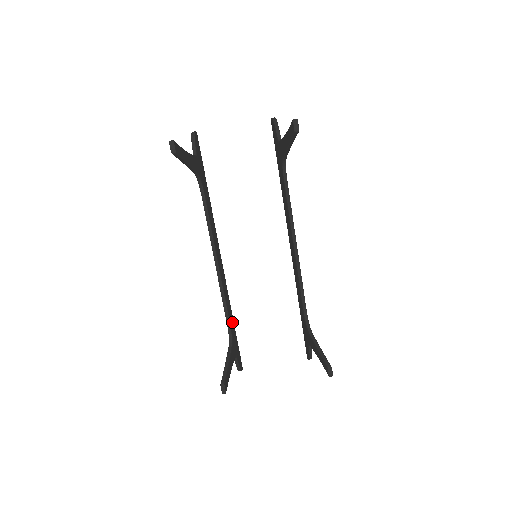
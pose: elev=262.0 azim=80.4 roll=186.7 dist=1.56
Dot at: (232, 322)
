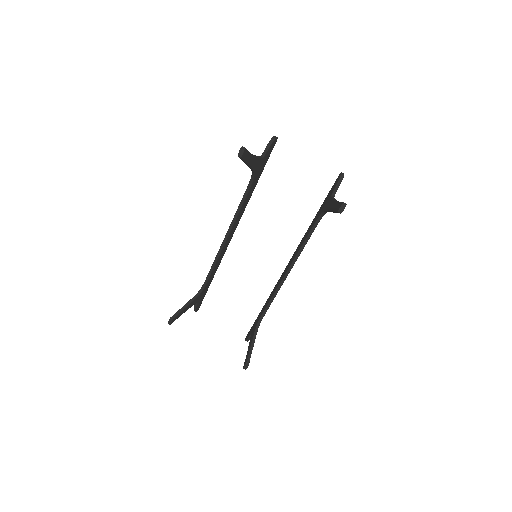
Dot at: (211, 280)
